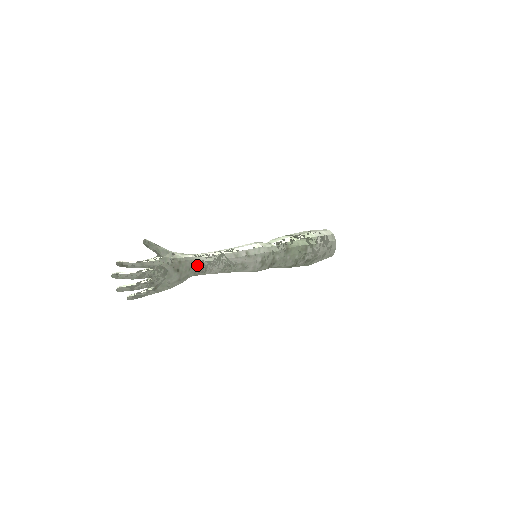
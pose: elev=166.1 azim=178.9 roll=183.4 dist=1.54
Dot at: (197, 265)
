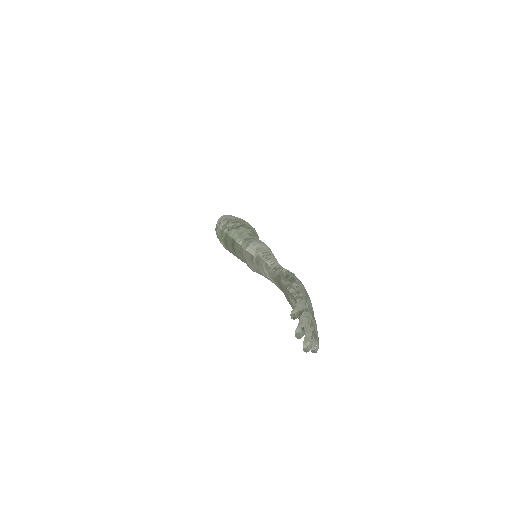
Dot at: occluded
